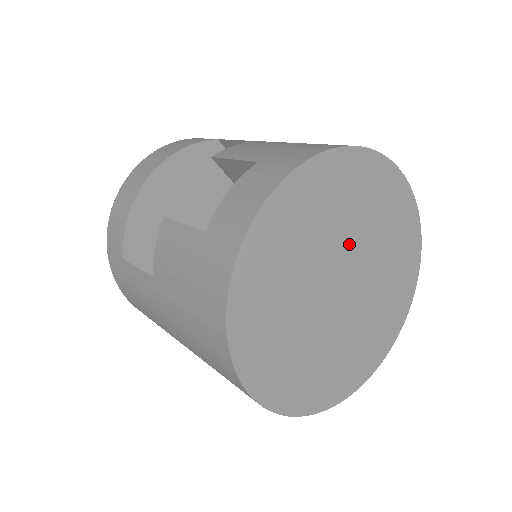
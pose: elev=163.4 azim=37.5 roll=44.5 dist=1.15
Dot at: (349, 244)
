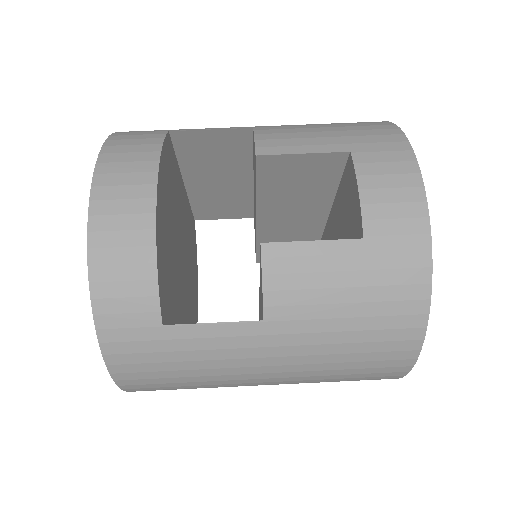
Dot at: occluded
